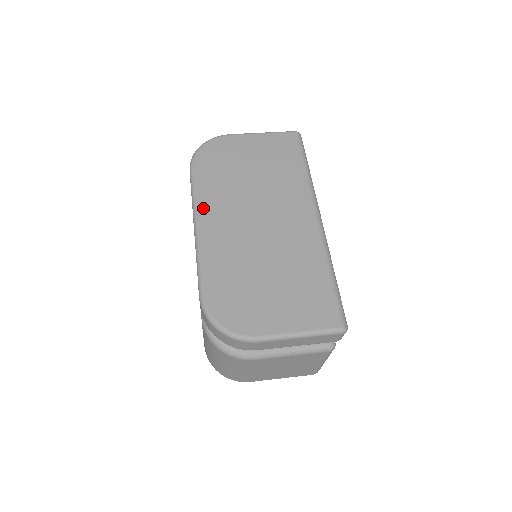
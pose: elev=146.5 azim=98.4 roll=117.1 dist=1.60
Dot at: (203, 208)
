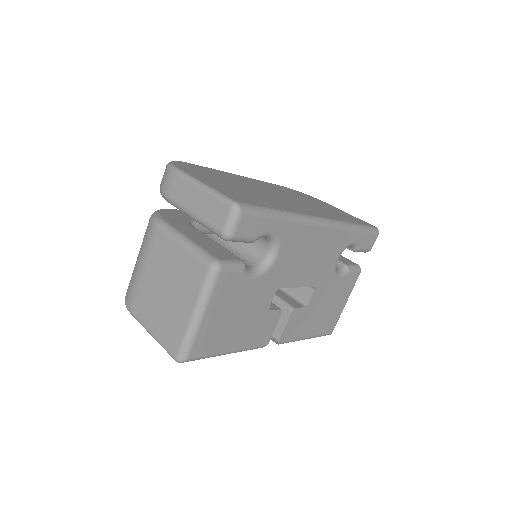
Dot at: (257, 181)
